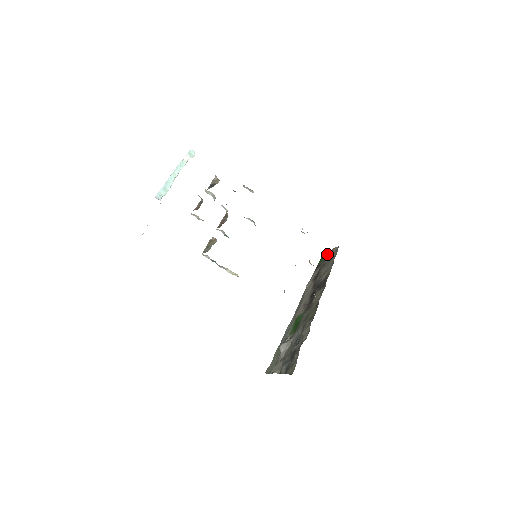
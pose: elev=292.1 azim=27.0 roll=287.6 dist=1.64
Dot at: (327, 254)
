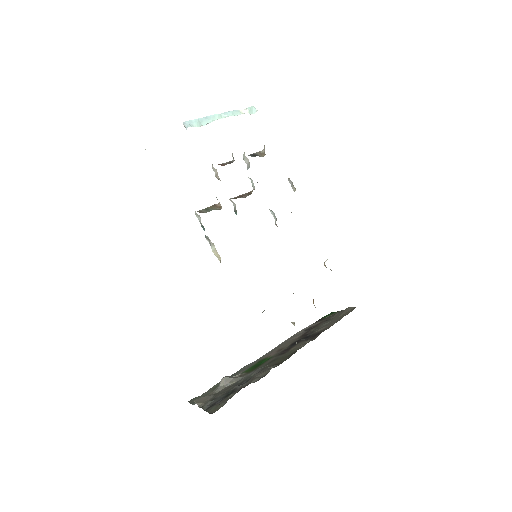
Dot at: (338, 311)
